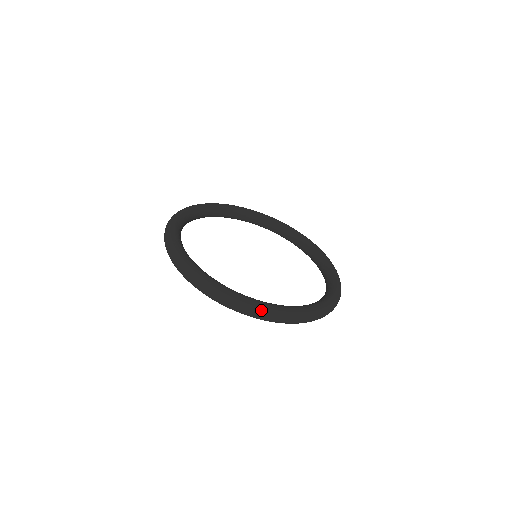
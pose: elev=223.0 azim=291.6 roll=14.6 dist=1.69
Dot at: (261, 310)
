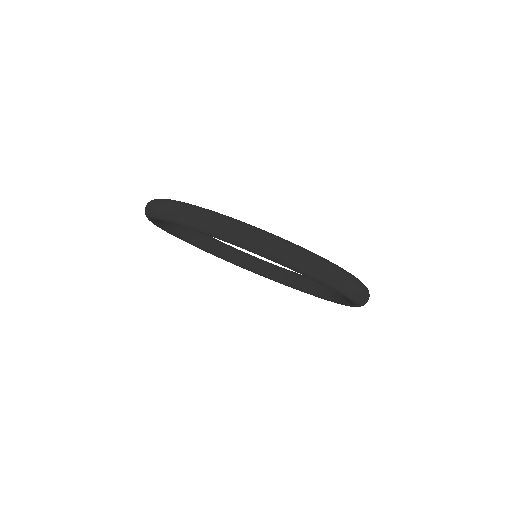
Dot at: (360, 283)
